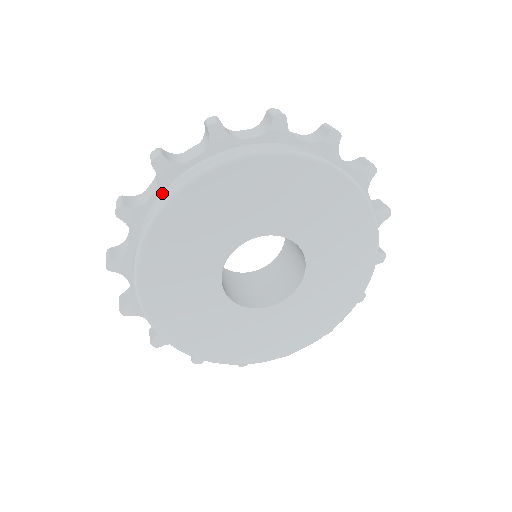
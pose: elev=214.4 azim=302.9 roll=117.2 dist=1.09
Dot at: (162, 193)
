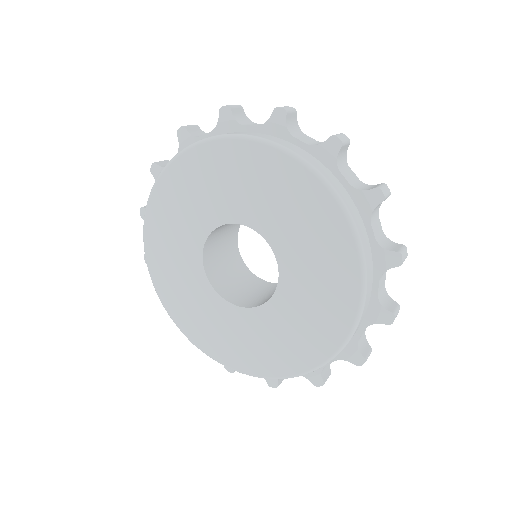
Dot at: (257, 133)
